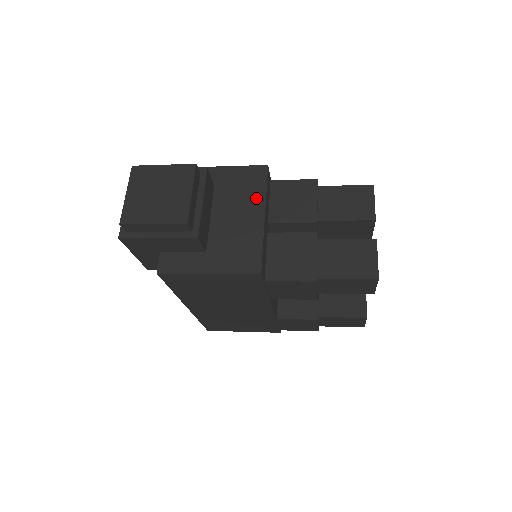
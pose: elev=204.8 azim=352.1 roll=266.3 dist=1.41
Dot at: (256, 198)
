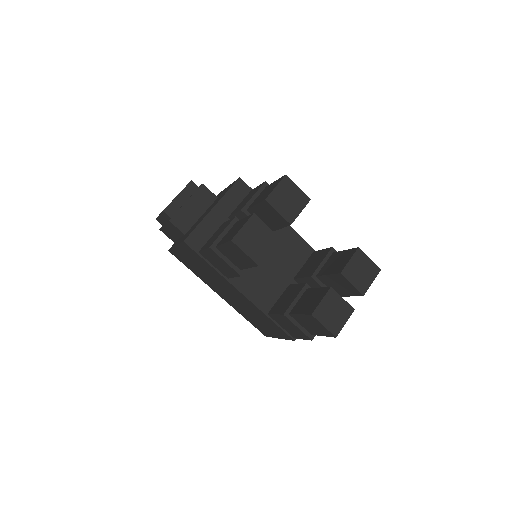
Dot at: occluded
